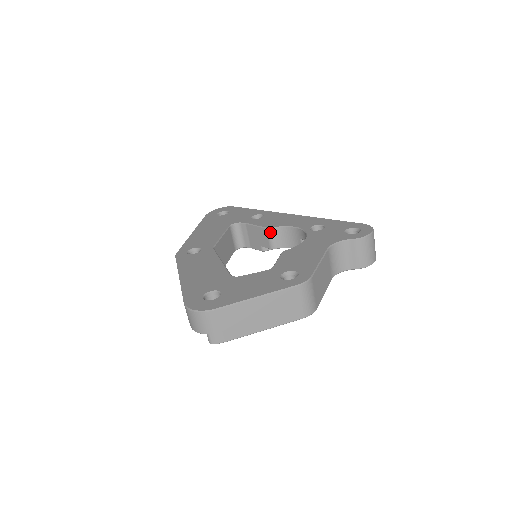
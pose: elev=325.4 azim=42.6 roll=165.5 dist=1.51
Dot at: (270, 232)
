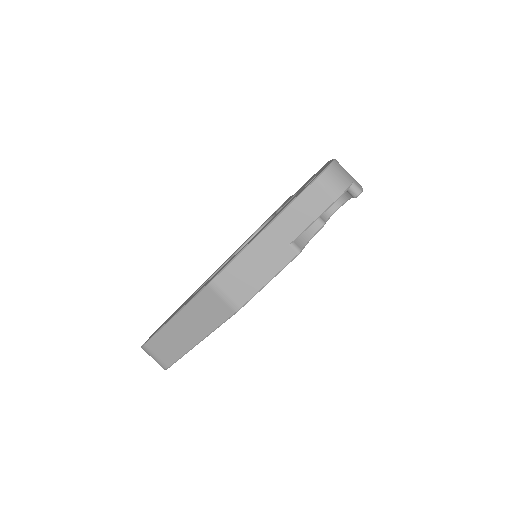
Dot at: occluded
